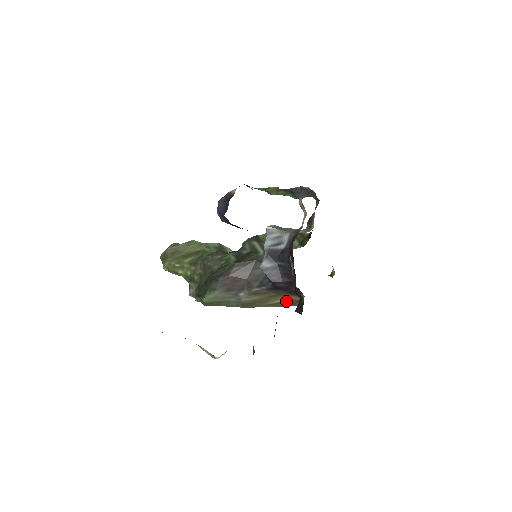
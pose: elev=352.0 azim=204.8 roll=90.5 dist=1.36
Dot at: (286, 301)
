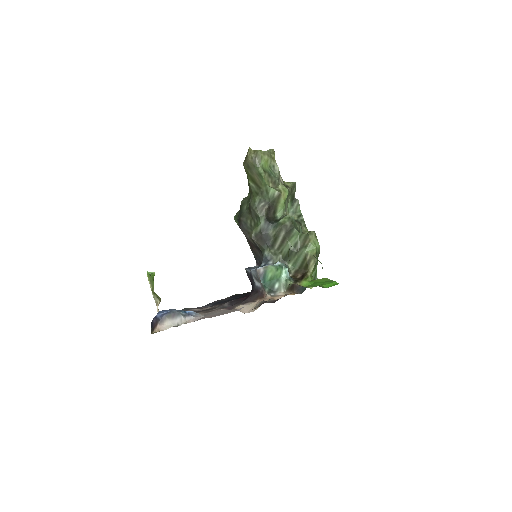
Dot at: occluded
